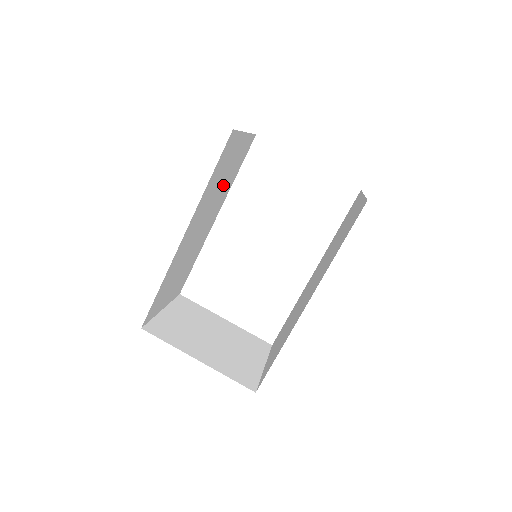
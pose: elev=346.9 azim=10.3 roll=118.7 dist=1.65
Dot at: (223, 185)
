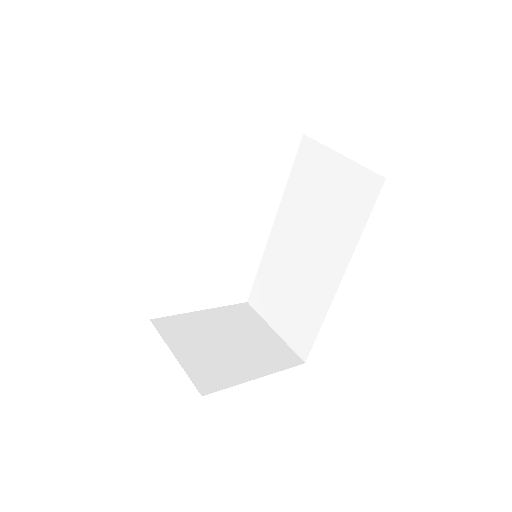
Dot at: occluded
